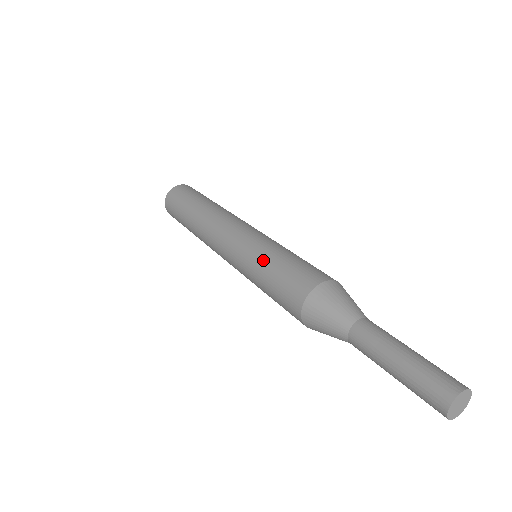
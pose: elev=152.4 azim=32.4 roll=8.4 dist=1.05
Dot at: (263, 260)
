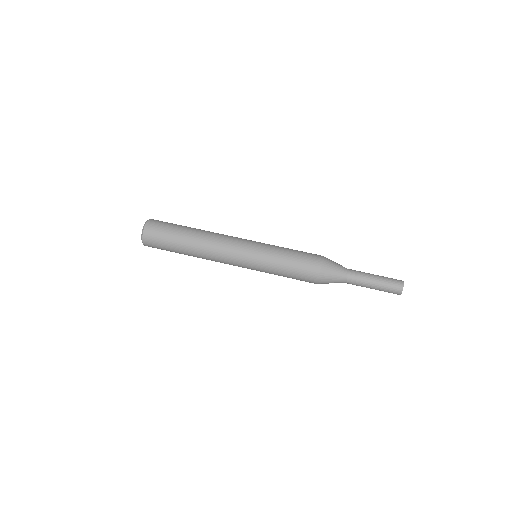
Dot at: (276, 273)
